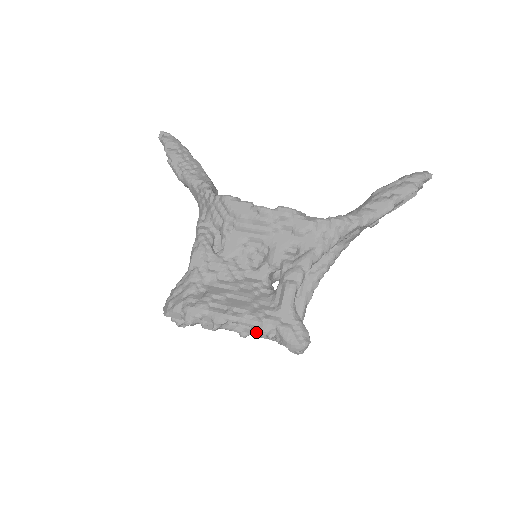
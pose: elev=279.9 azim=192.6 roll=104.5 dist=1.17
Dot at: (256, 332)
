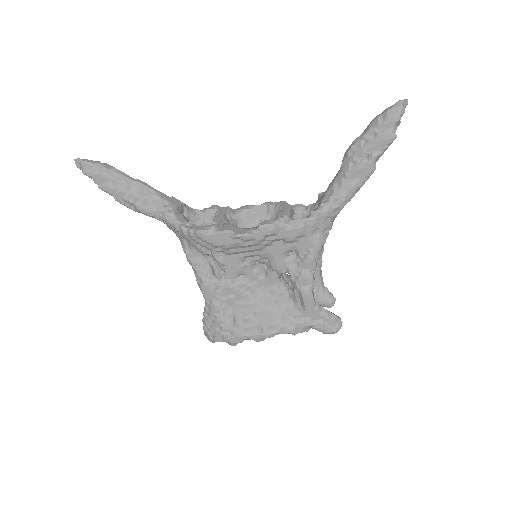
Dot at: occluded
